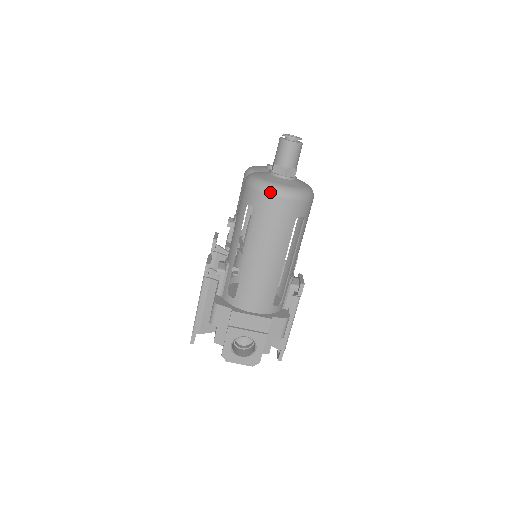
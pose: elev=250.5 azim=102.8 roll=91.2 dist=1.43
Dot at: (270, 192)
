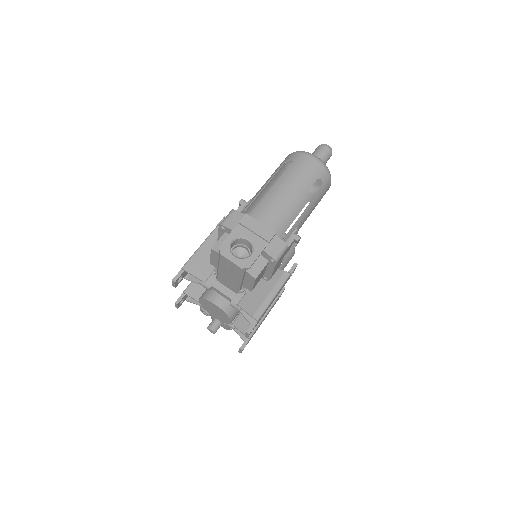
Dot at: (307, 153)
